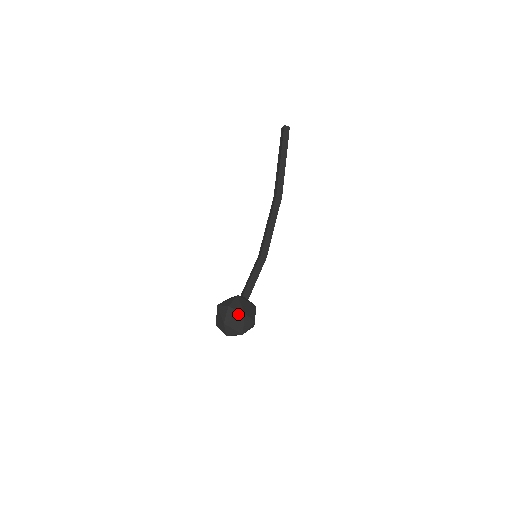
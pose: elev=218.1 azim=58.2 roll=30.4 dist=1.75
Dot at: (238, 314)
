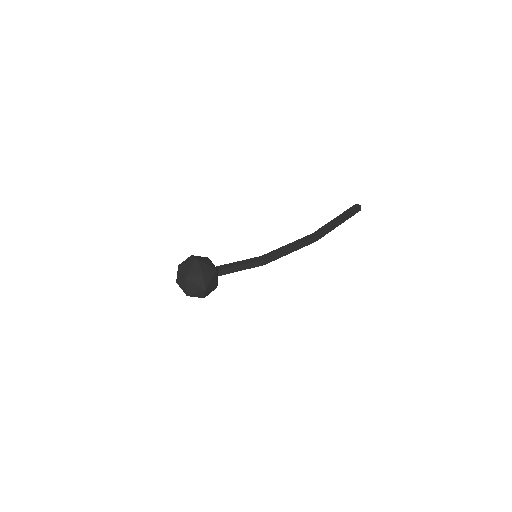
Dot at: (192, 259)
